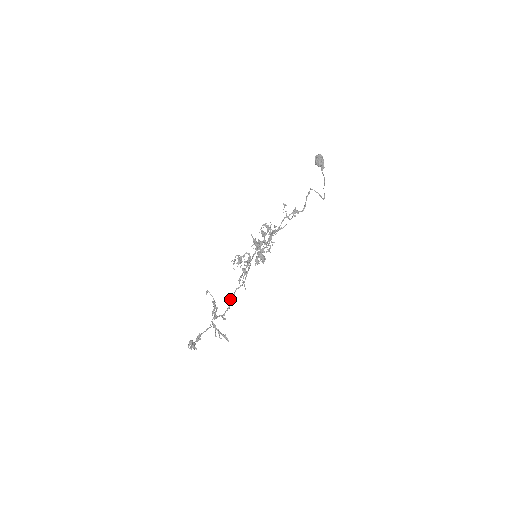
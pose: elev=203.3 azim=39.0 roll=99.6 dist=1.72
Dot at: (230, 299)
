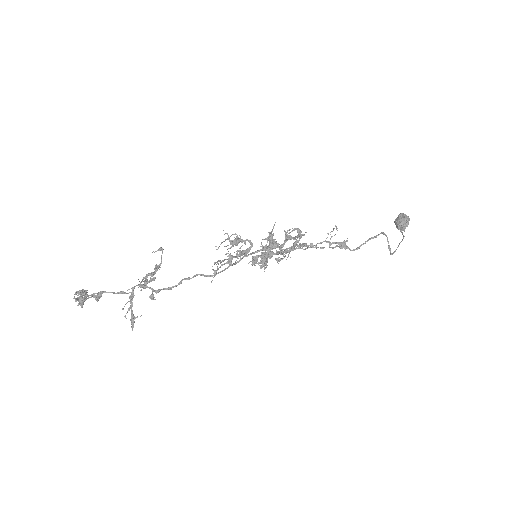
Dot at: occluded
